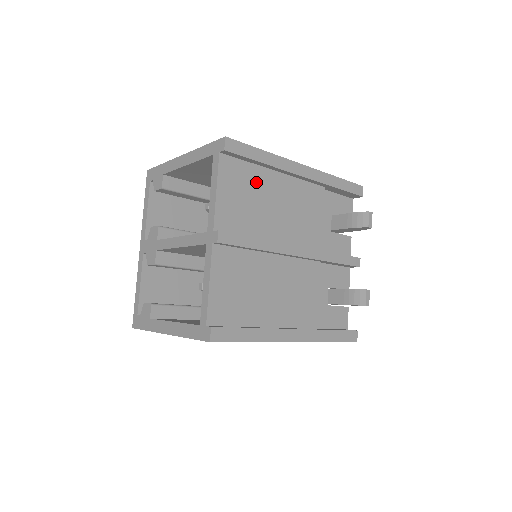
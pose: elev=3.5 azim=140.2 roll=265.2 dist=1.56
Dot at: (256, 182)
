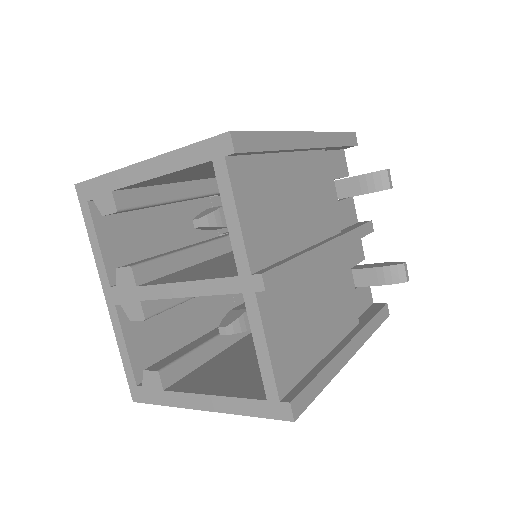
Dot at: (270, 179)
